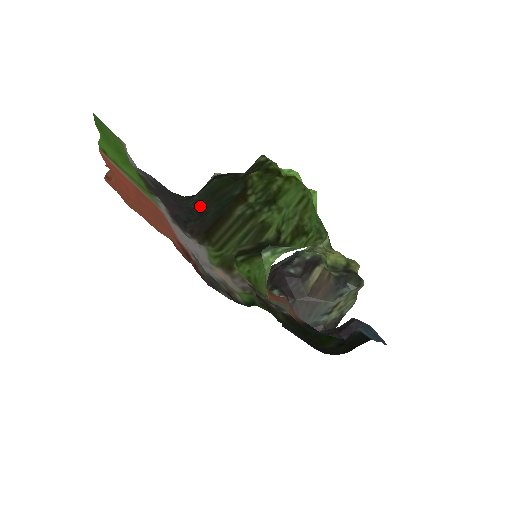
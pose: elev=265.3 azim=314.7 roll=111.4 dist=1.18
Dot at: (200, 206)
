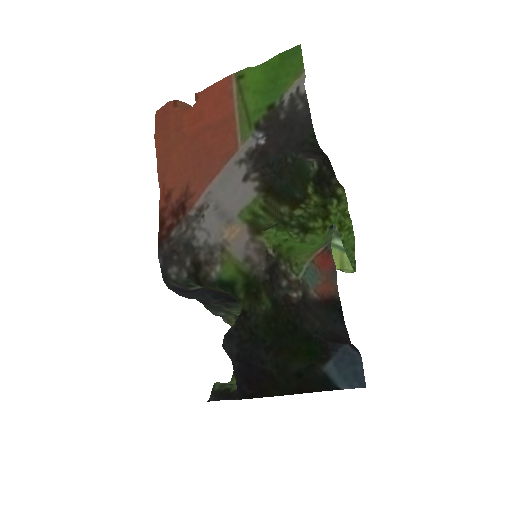
Dot at: (288, 167)
